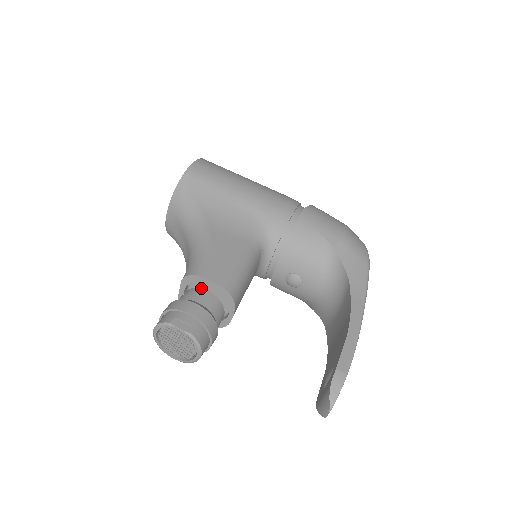
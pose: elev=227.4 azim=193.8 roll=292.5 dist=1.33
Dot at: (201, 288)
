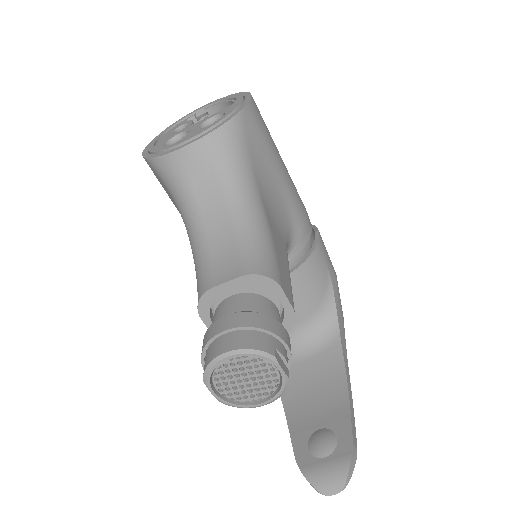
Dot at: (271, 301)
